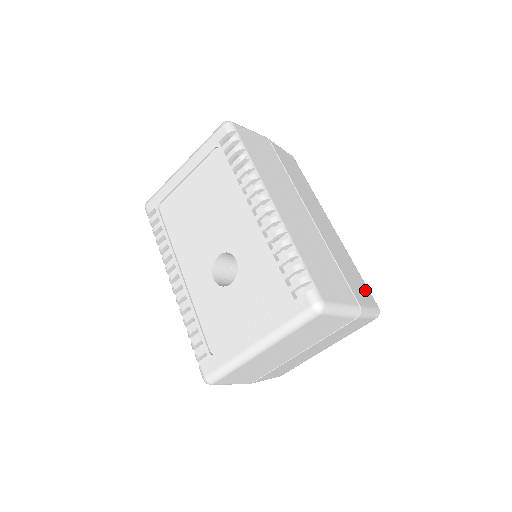
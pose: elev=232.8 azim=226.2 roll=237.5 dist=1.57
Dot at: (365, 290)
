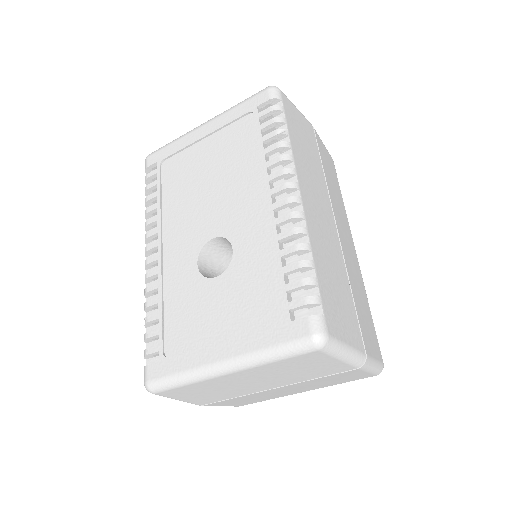
Dot at: (374, 337)
